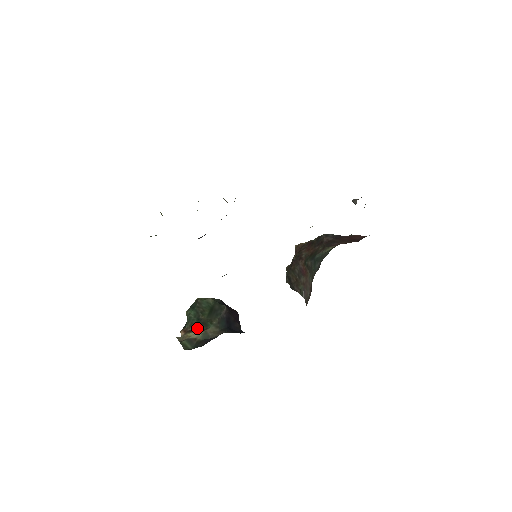
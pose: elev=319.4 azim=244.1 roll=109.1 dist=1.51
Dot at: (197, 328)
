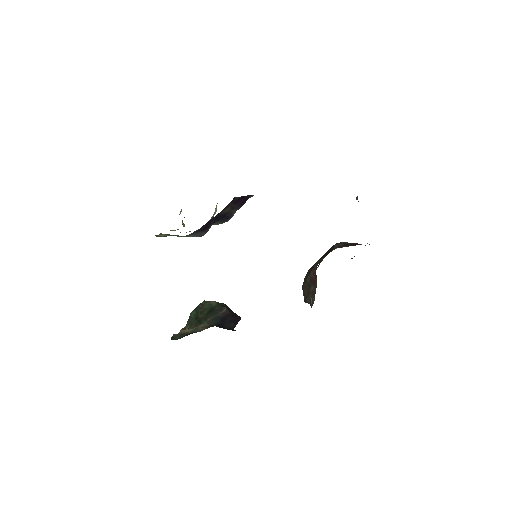
Dot at: (192, 325)
